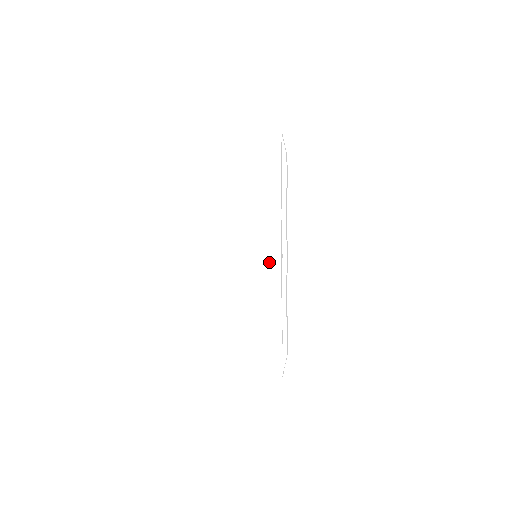
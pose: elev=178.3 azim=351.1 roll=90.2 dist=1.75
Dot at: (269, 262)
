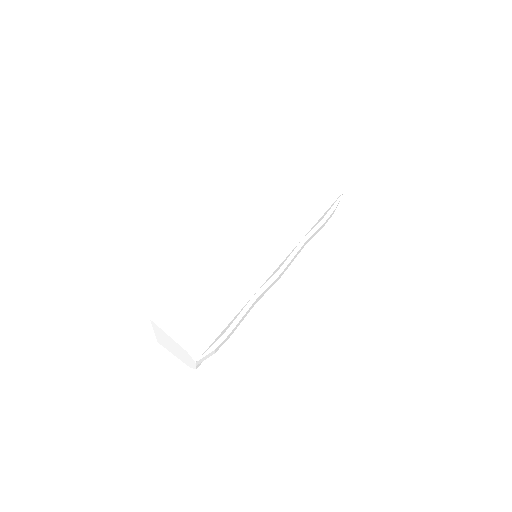
Dot at: (269, 257)
